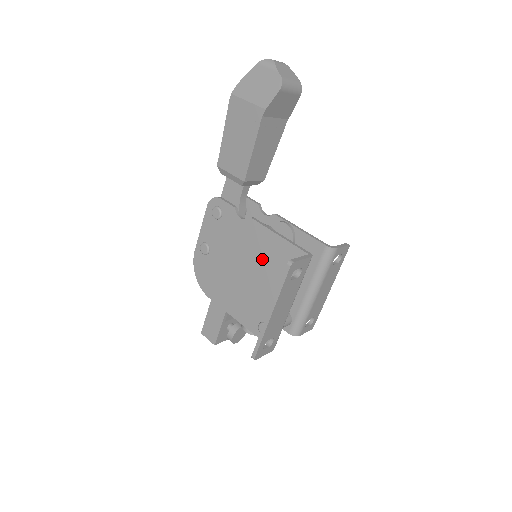
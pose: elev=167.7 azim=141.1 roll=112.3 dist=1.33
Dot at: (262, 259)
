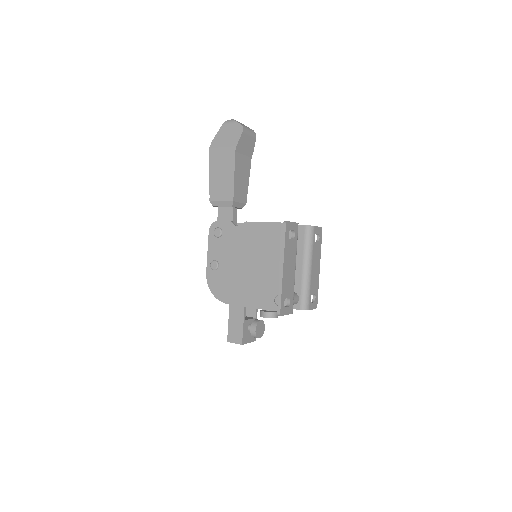
Dot at: (262, 247)
